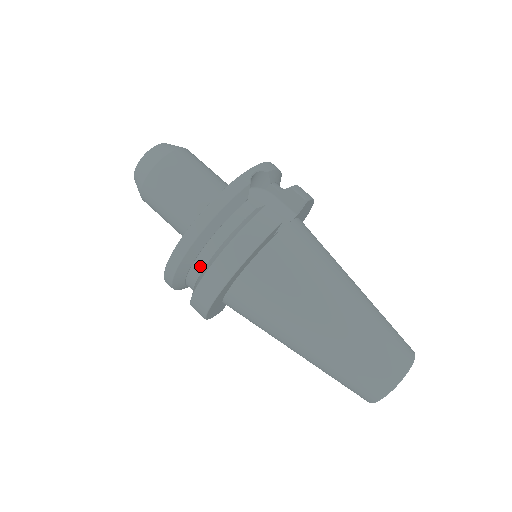
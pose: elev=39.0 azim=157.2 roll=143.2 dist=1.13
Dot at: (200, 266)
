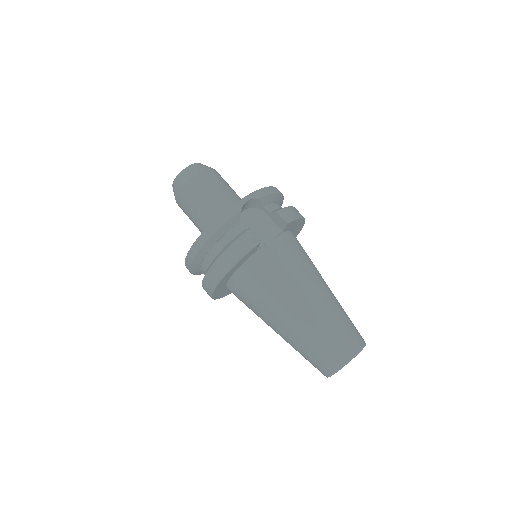
Dot at: (206, 265)
